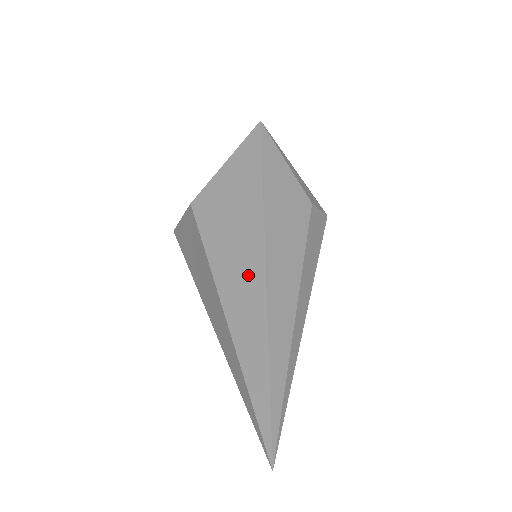
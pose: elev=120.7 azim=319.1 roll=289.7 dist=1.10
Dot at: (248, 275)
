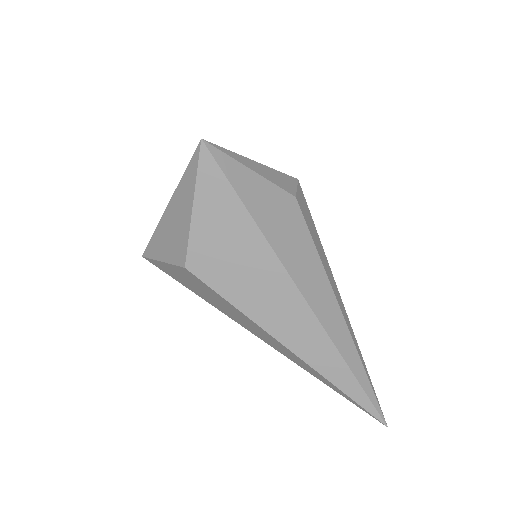
Dot at: (296, 317)
